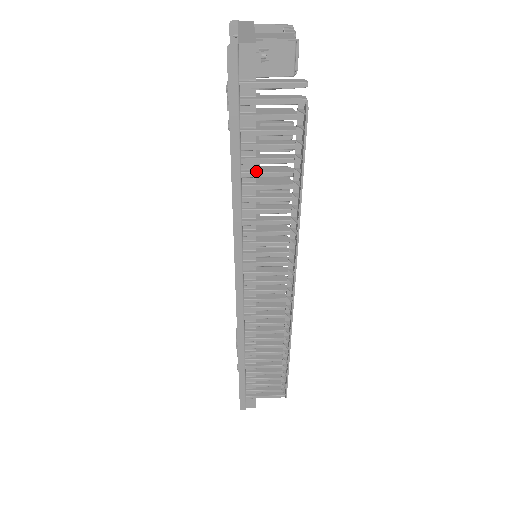
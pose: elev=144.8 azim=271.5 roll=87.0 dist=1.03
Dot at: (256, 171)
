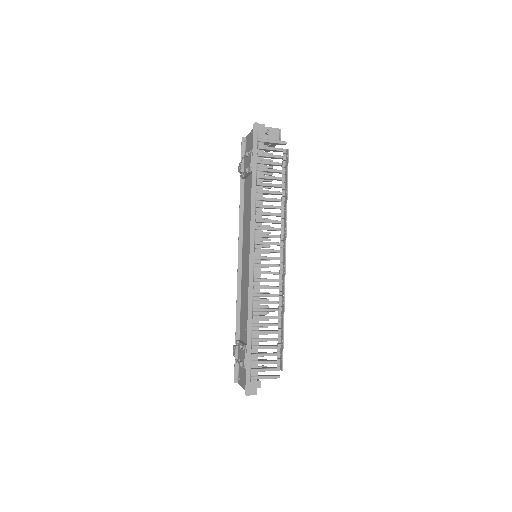
Dot at: (264, 183)
